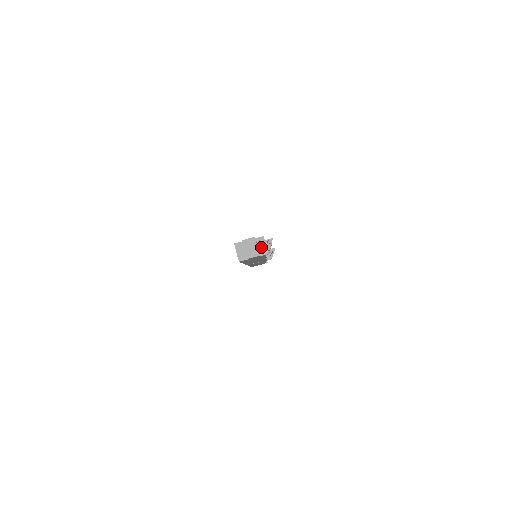
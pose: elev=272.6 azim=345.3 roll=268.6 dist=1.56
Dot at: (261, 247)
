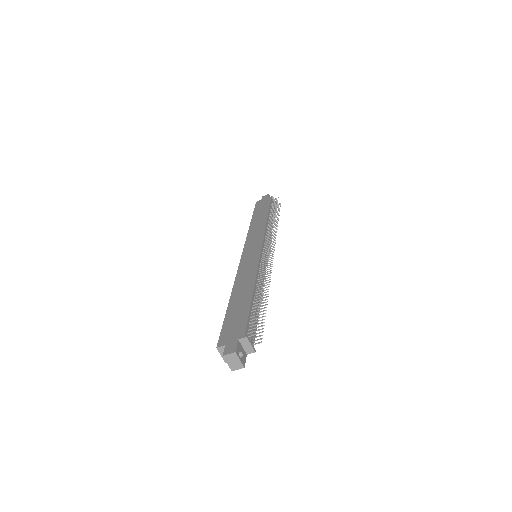
Dot at: (246, 347)
